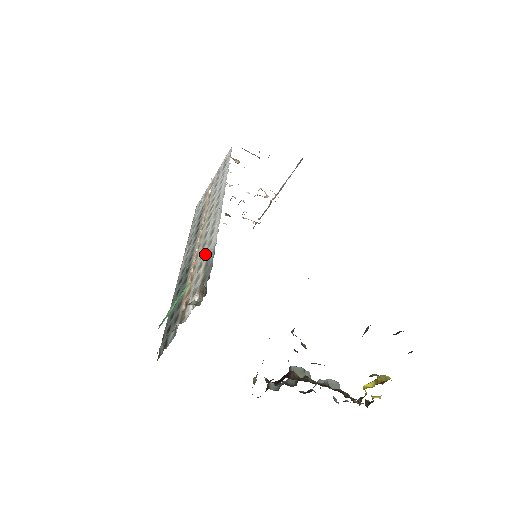
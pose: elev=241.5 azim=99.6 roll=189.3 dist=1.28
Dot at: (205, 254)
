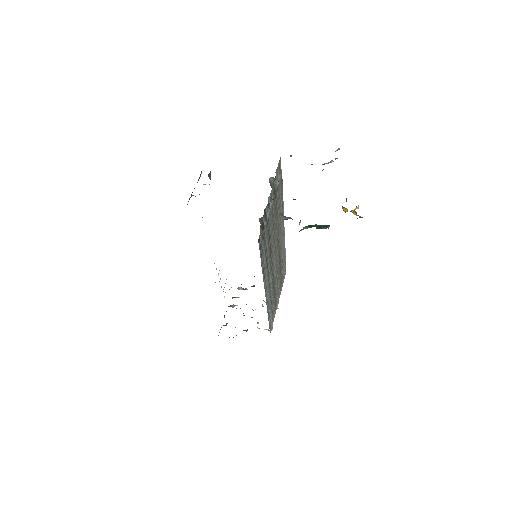
Dot at: occluded
